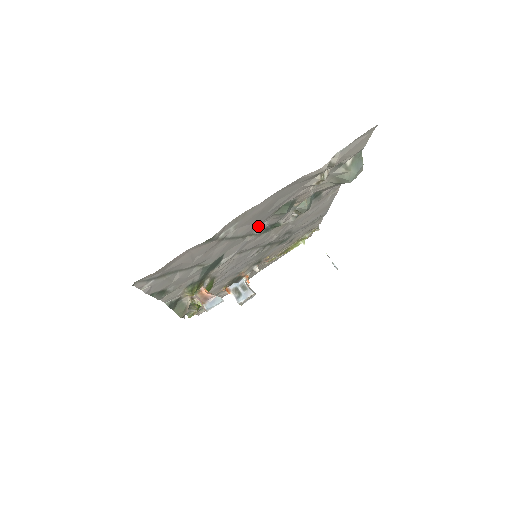
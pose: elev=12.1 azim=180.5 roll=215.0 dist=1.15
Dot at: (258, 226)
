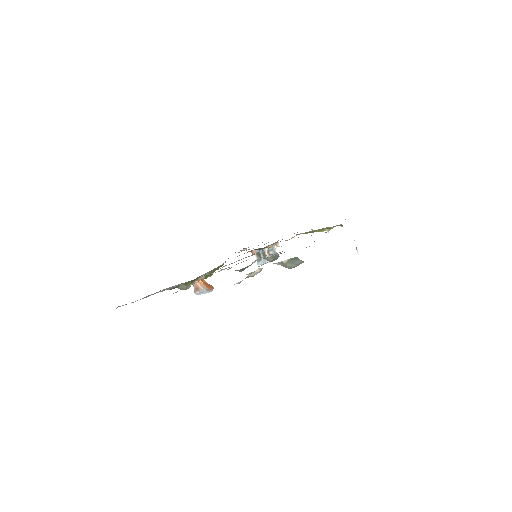
Dot at: occluded
